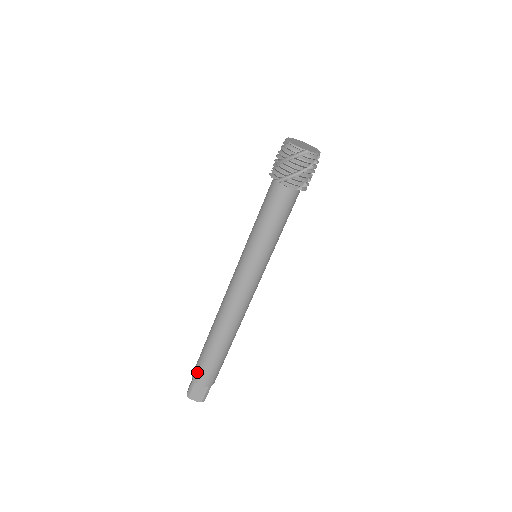
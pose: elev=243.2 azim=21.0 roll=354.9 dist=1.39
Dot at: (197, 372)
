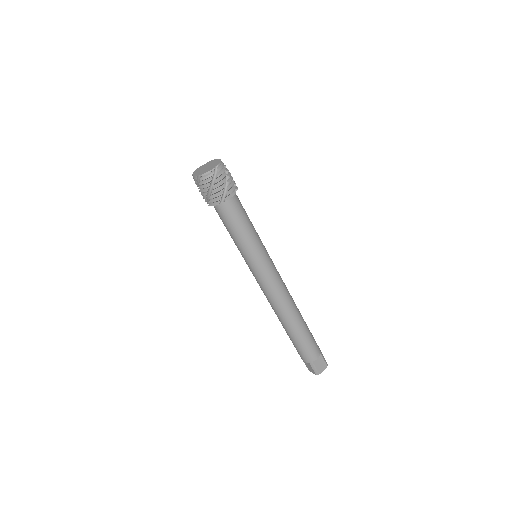
Dot at: (306, 356)
